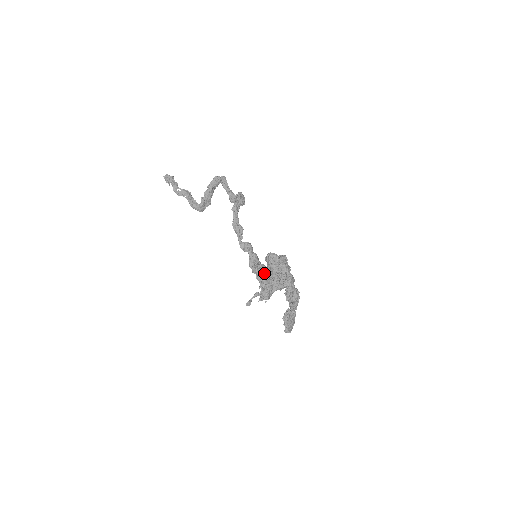
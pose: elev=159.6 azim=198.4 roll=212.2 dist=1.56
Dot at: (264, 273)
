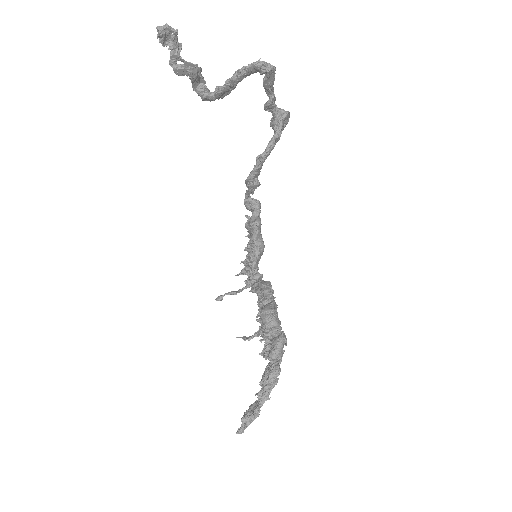
Dot at: (257, 259)
